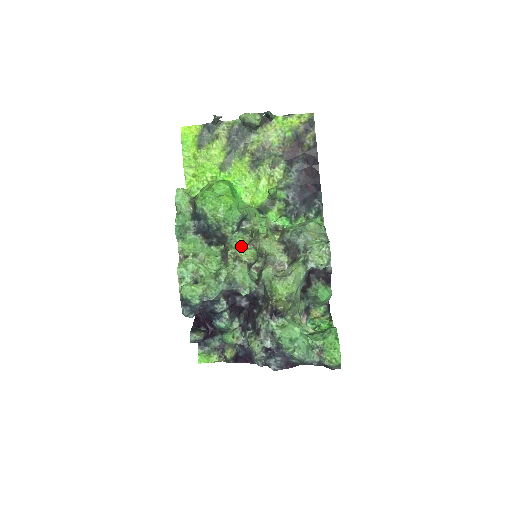
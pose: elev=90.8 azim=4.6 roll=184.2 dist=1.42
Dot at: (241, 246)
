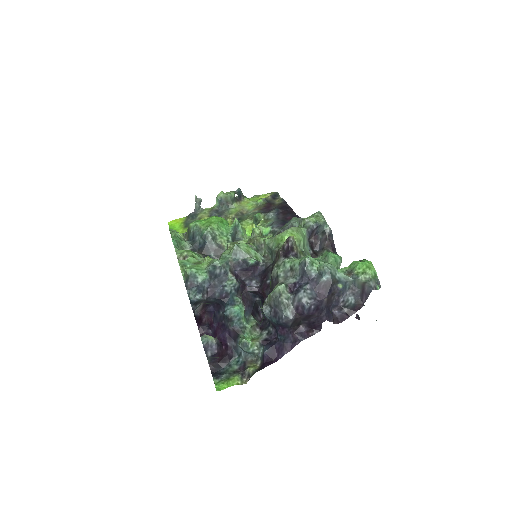
Dot at: occluded
